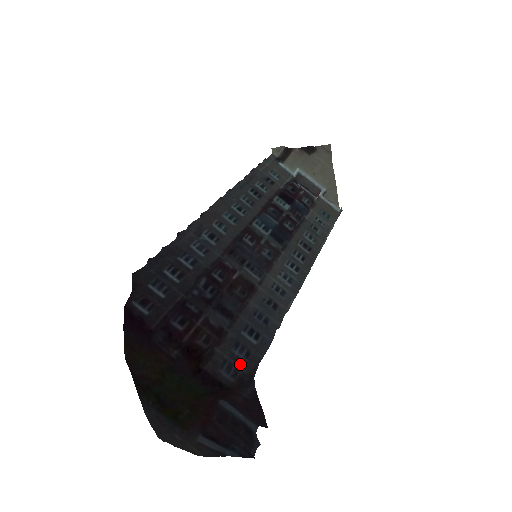
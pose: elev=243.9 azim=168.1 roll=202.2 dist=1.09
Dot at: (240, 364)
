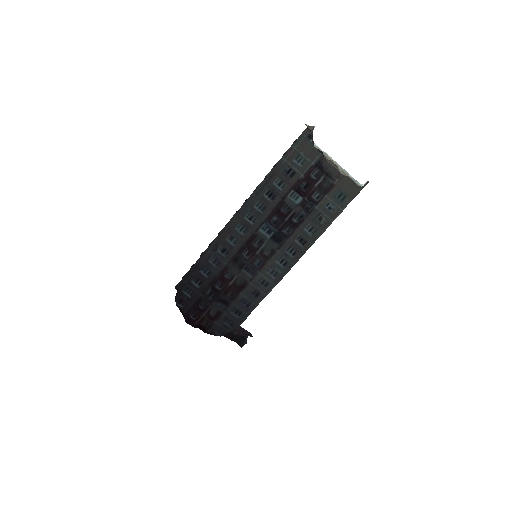
Dot at: (227, 328)
